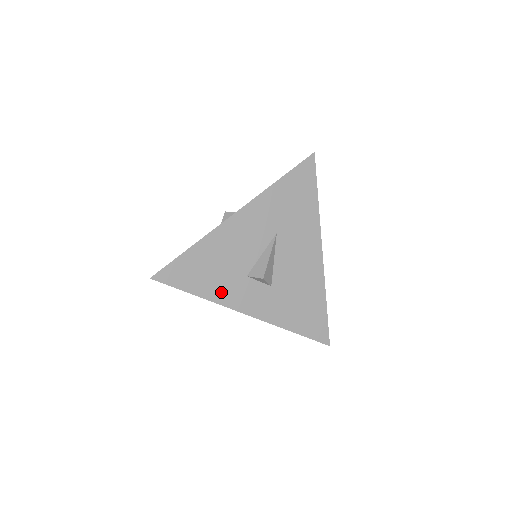
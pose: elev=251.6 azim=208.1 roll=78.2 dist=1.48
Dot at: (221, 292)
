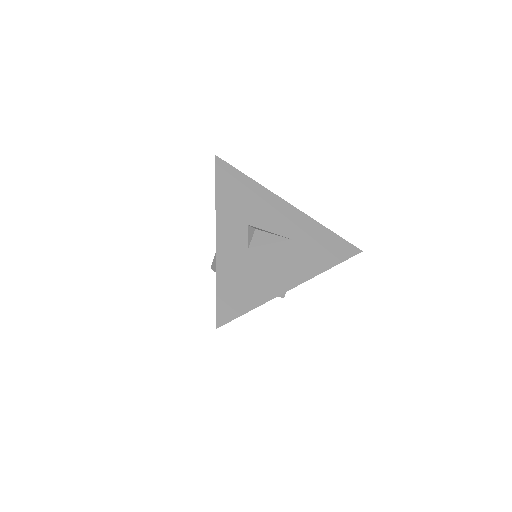
Dot at: (226, 207)
